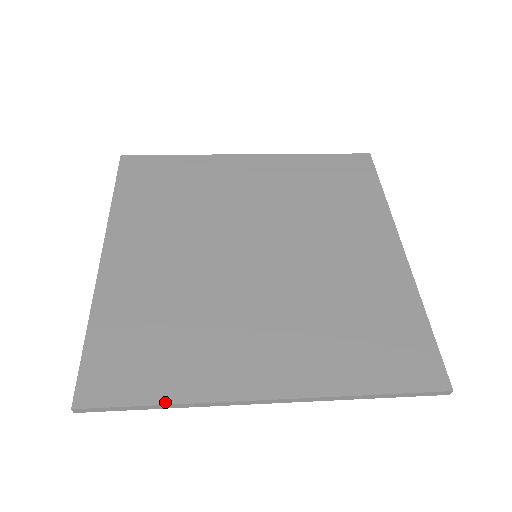
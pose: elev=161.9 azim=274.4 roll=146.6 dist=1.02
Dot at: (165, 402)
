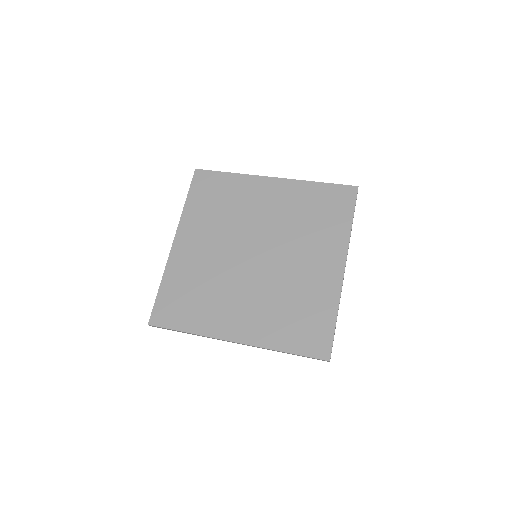
Dot at: (187, 331)
